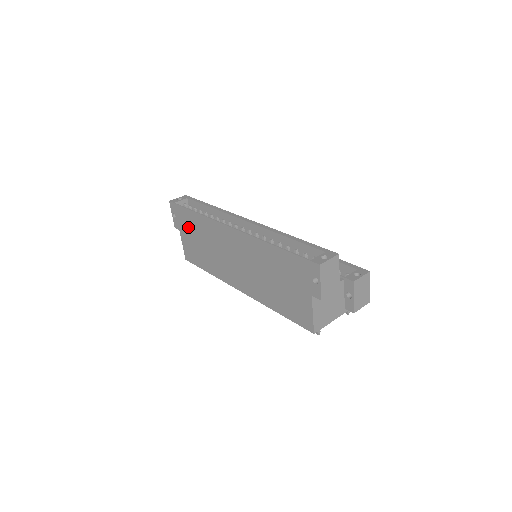
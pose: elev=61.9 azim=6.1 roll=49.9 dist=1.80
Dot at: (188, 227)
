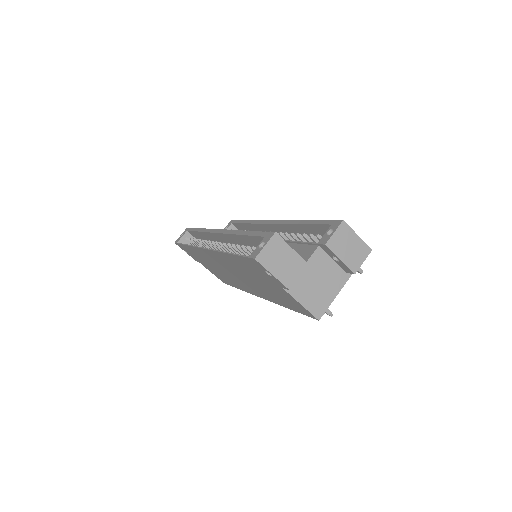
Dot at: (198, 258)
